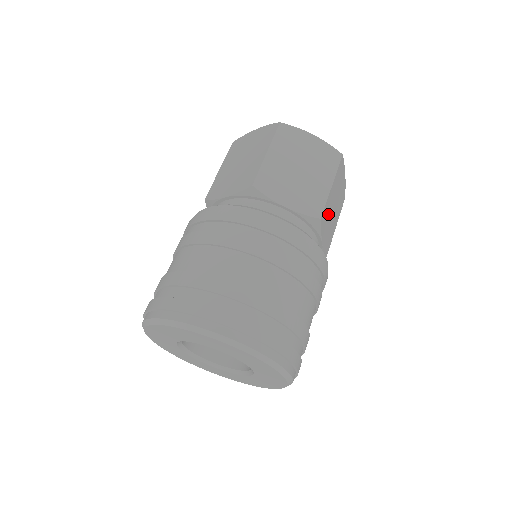
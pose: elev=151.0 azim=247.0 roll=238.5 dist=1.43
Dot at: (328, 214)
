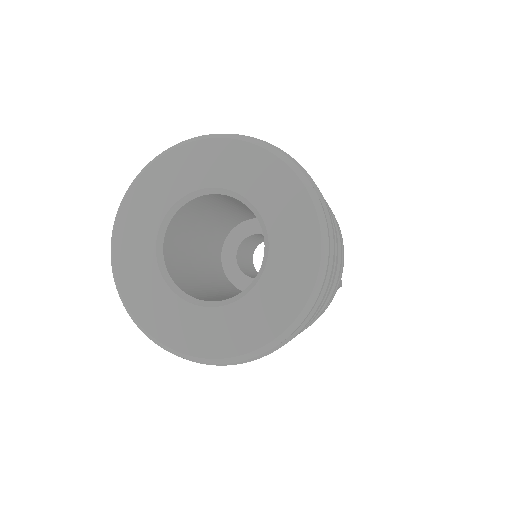
Dot at: occluded
